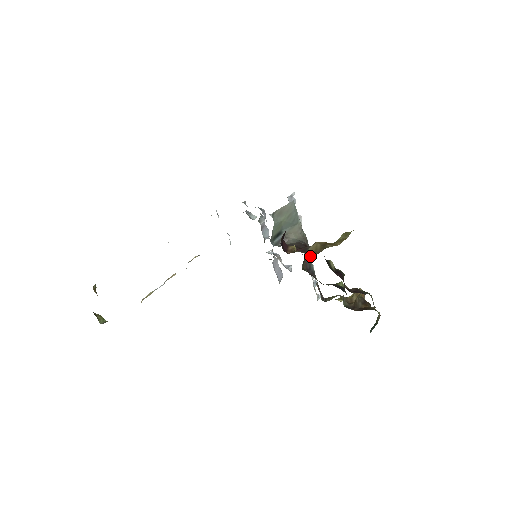
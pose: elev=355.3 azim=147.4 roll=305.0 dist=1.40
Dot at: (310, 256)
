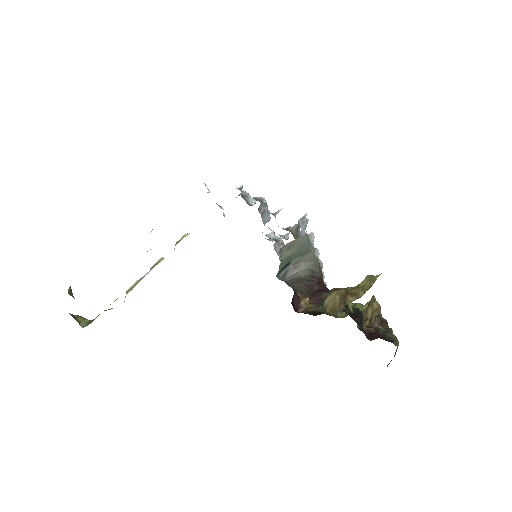
Dot at: (321, 265)
